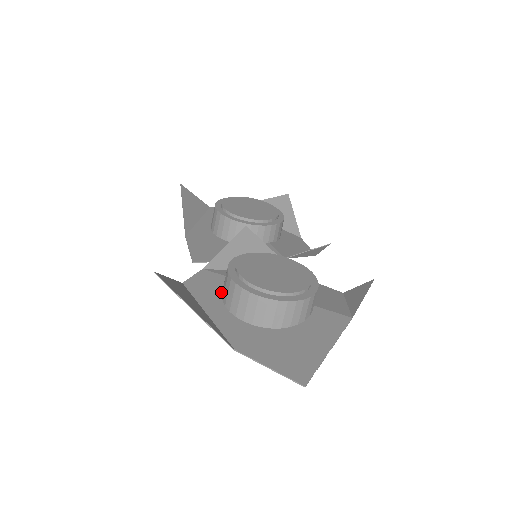
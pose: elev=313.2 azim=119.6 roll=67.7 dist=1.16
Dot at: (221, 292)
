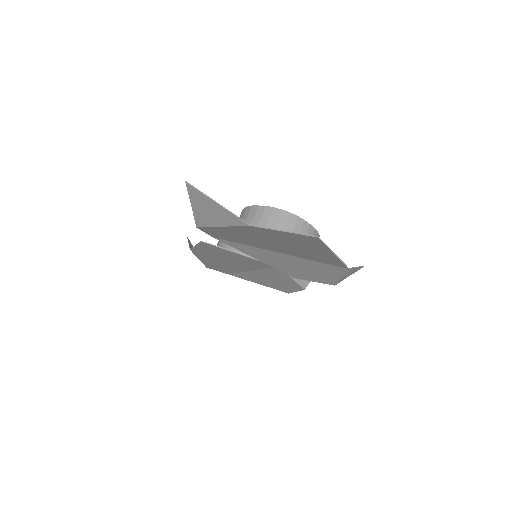
Dot at: (231, 235)
